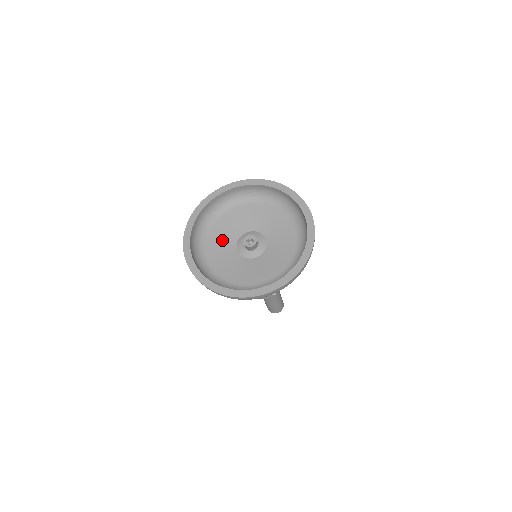
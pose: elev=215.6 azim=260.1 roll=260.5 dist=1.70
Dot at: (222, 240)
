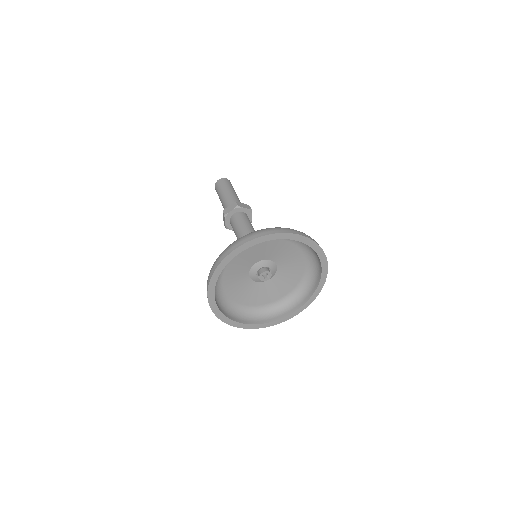
Dot at: (242, 262)
